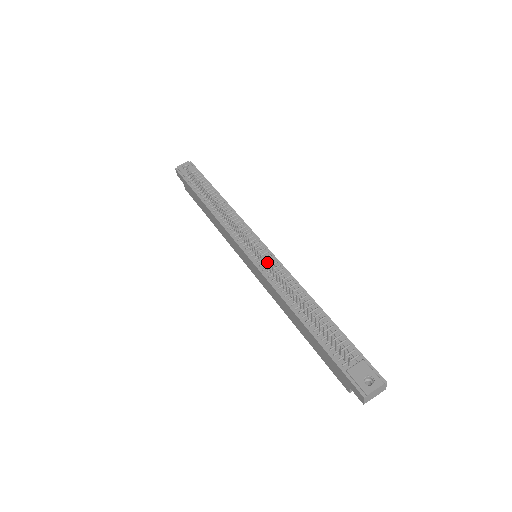
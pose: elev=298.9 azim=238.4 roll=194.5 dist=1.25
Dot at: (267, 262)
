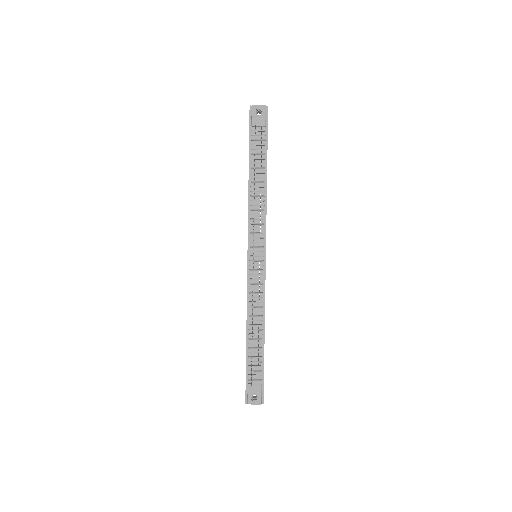
Dot at: (256, 275)
